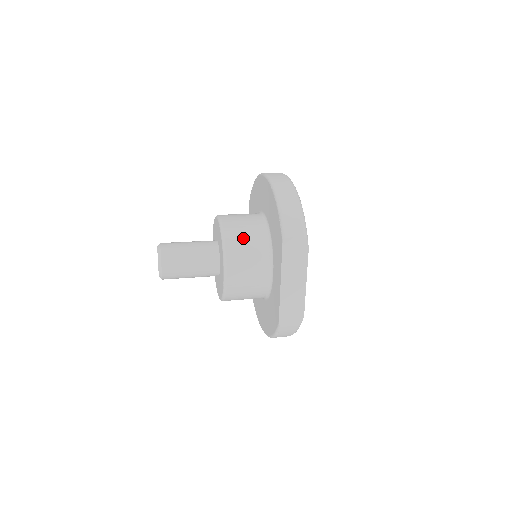
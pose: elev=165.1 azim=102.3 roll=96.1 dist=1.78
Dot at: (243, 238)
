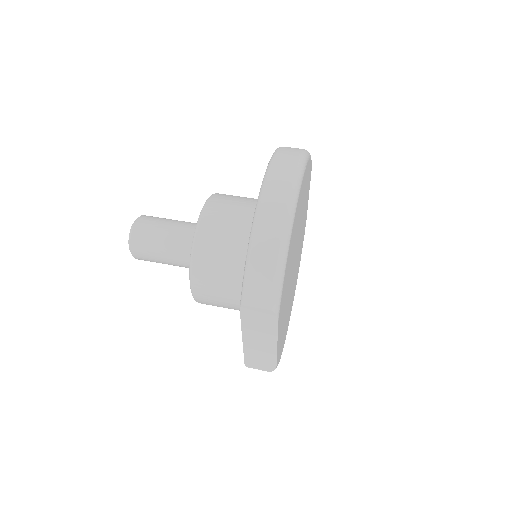
Dot at: (217, 258)
